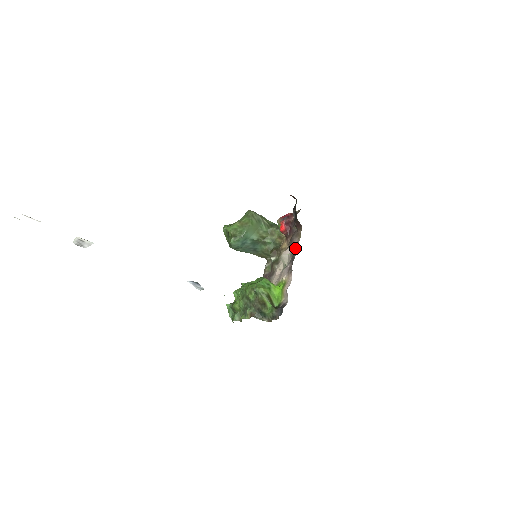
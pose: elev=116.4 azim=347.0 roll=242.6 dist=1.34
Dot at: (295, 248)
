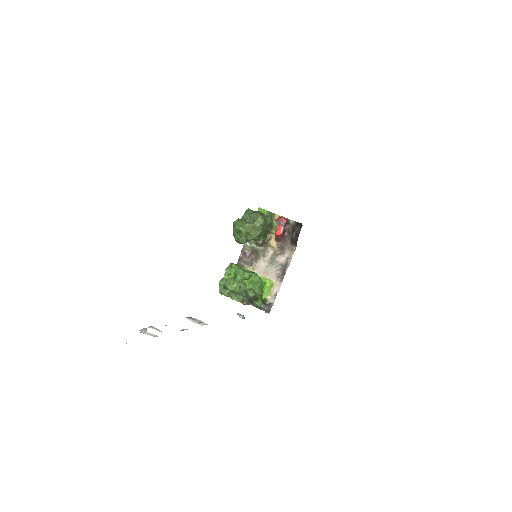
Dot at: (287, 261)
